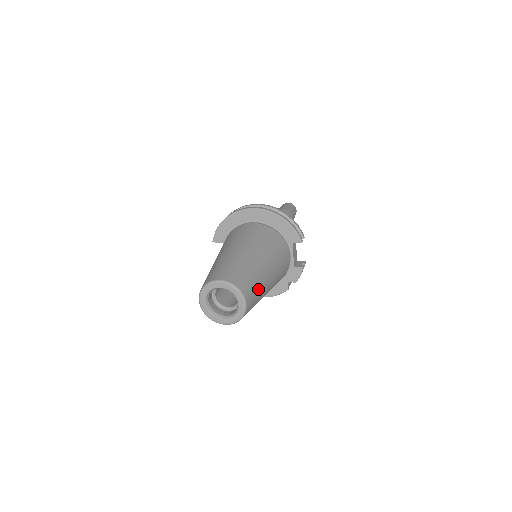
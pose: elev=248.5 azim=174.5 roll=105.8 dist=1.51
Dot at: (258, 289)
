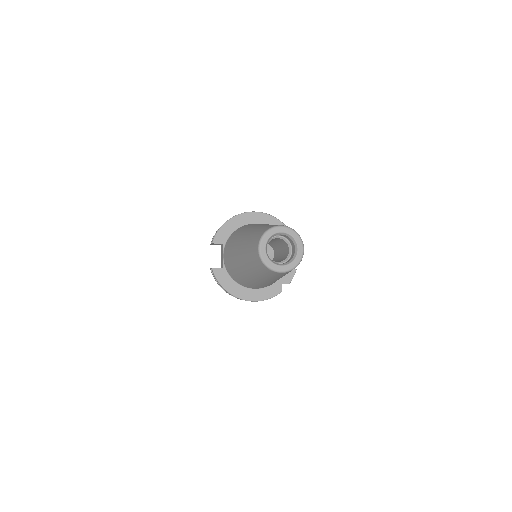
Dot at: occluded
